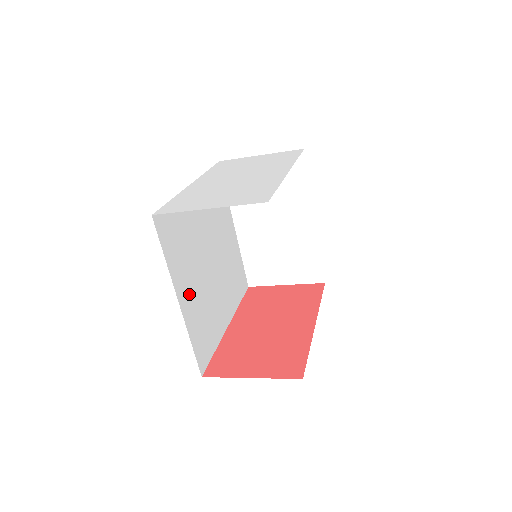
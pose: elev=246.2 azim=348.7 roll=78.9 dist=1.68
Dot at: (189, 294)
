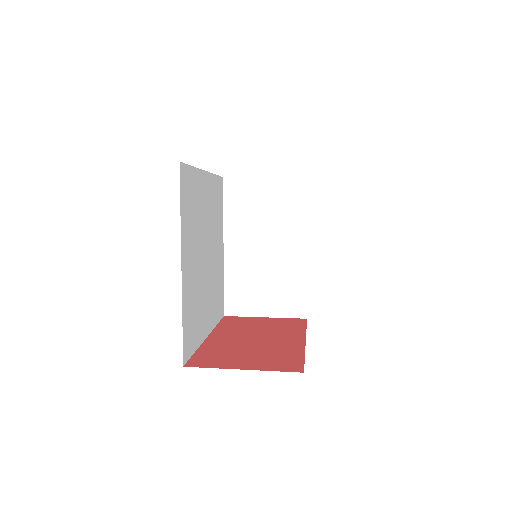
Dot at: (189, 268)
